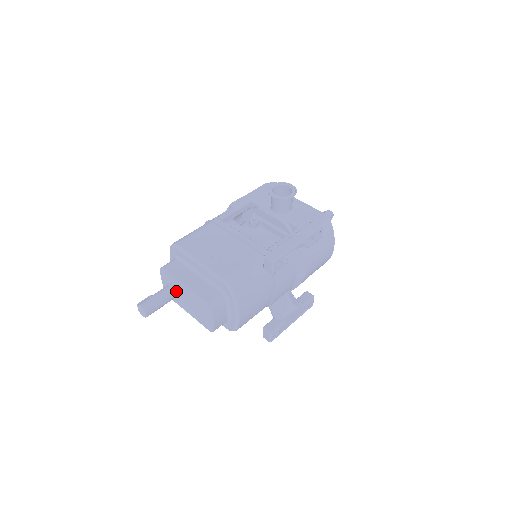
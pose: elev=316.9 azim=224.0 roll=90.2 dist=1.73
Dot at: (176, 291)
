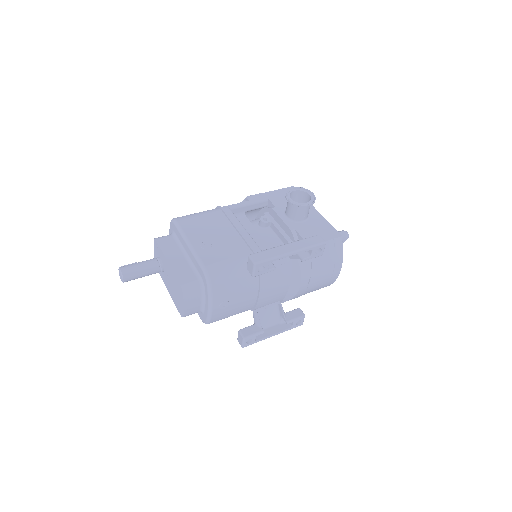
Dot at: (161, 266)
